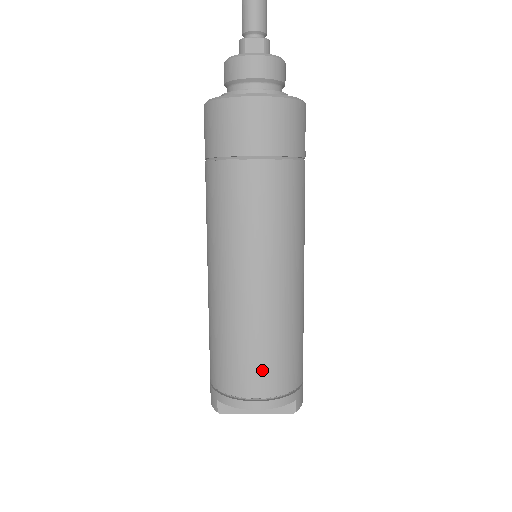
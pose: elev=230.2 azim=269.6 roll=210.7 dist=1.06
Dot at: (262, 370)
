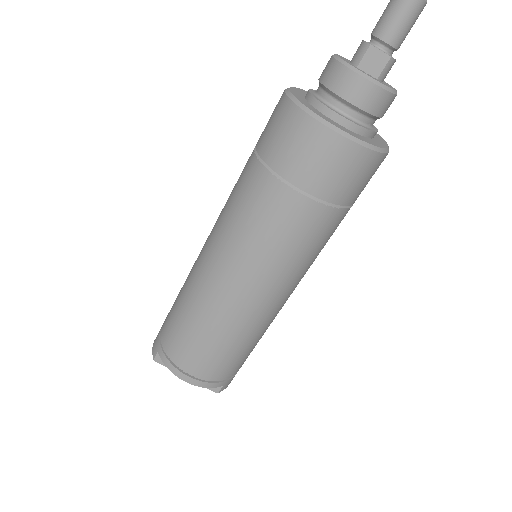
Dot at: (205, 359)
